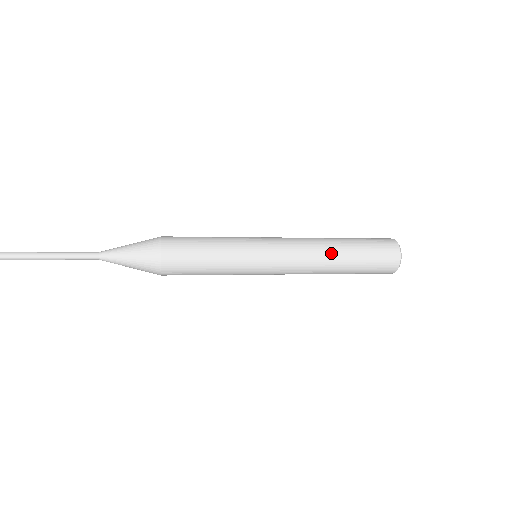
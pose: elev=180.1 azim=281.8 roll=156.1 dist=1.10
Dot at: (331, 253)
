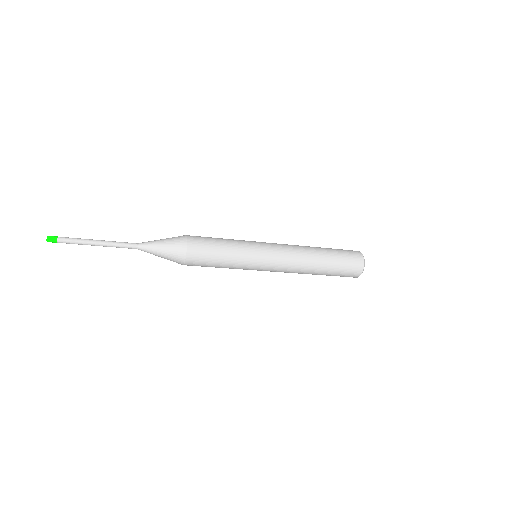
Dot at: (312, 268)
